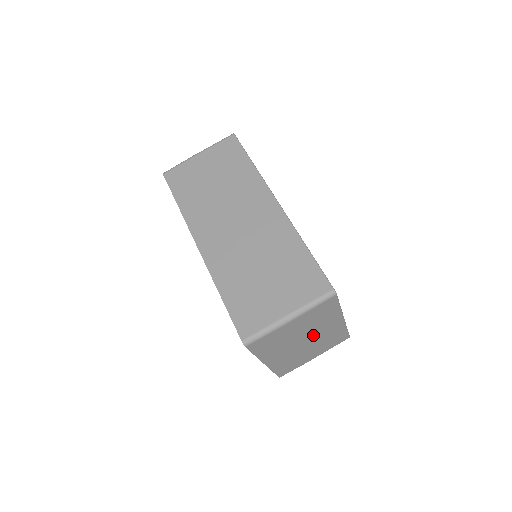
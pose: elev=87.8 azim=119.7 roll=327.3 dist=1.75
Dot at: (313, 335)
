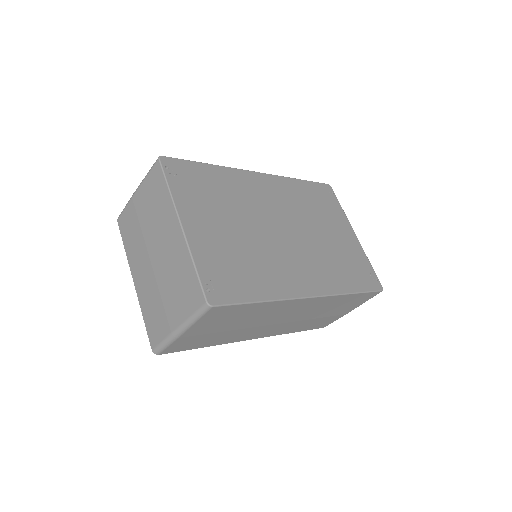
Dot at: occluded
